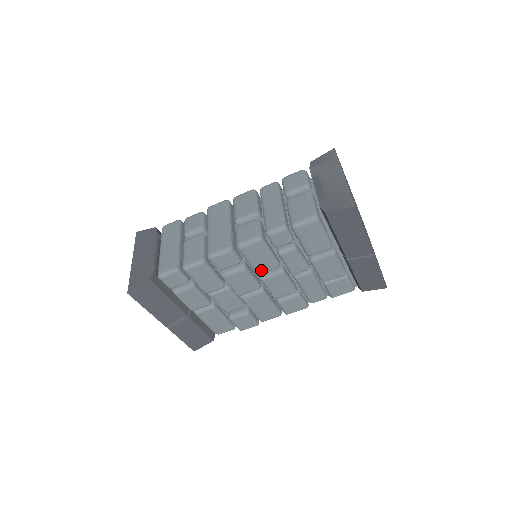
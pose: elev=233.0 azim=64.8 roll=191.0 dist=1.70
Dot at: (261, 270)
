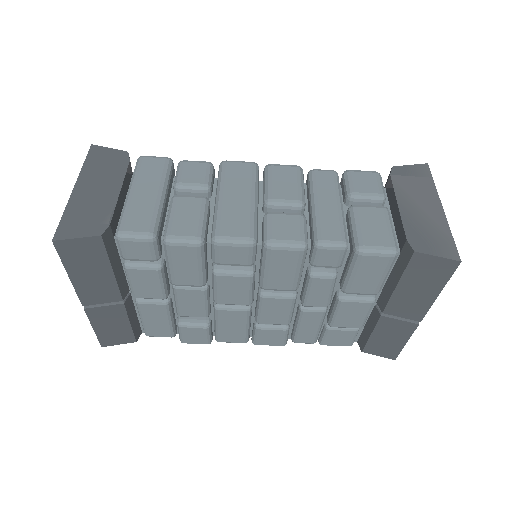
Dot at: (271, 285)
